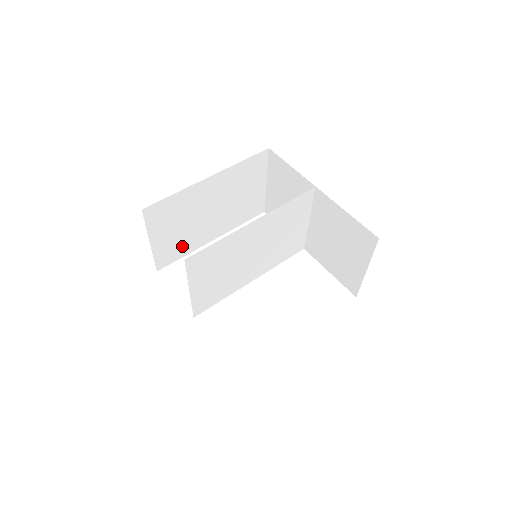
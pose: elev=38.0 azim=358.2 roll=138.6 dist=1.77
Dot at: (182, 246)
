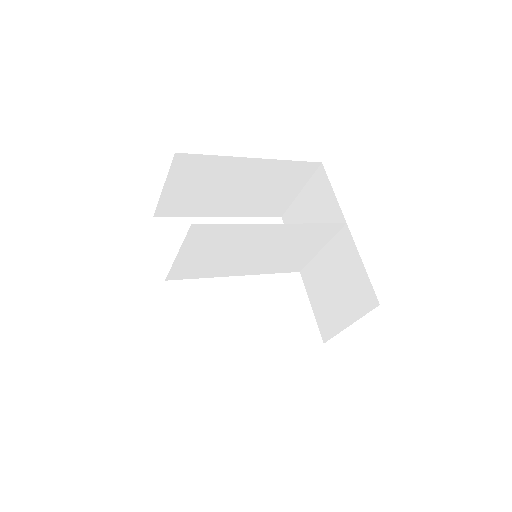
Dot at: (190, 207)
